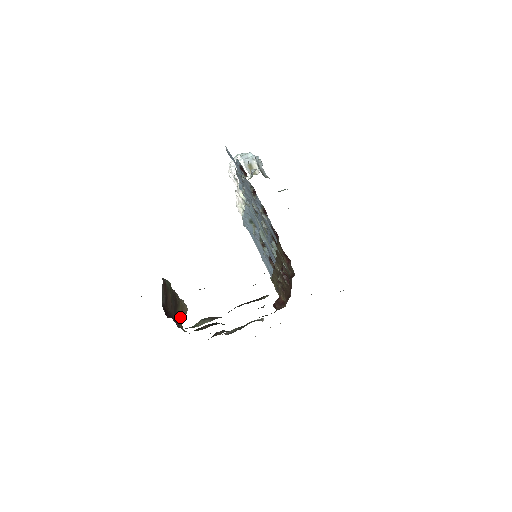
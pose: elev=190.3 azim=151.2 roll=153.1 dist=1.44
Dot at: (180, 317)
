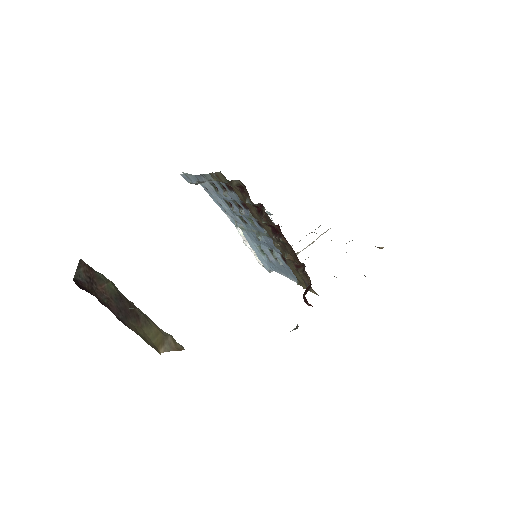
Dot at: (153, 340)
